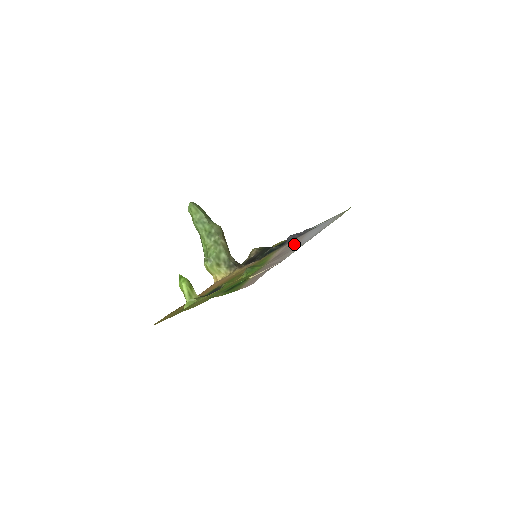
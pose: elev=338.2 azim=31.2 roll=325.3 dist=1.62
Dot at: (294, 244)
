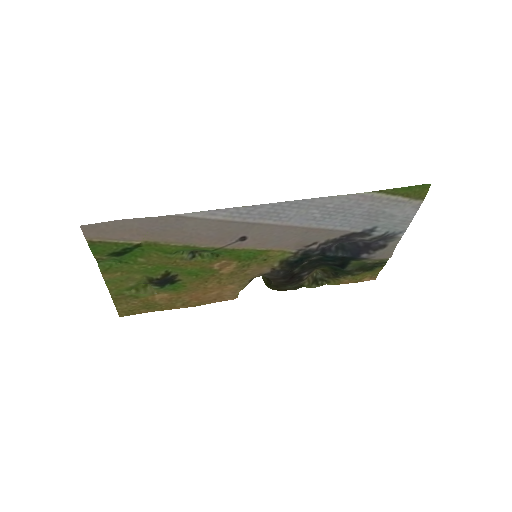
Dot at: (273, 229)
